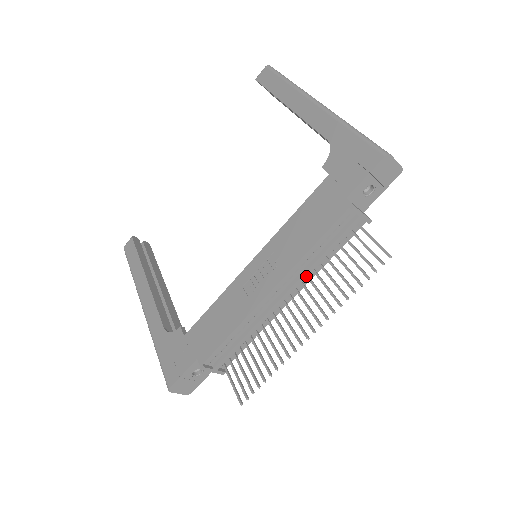
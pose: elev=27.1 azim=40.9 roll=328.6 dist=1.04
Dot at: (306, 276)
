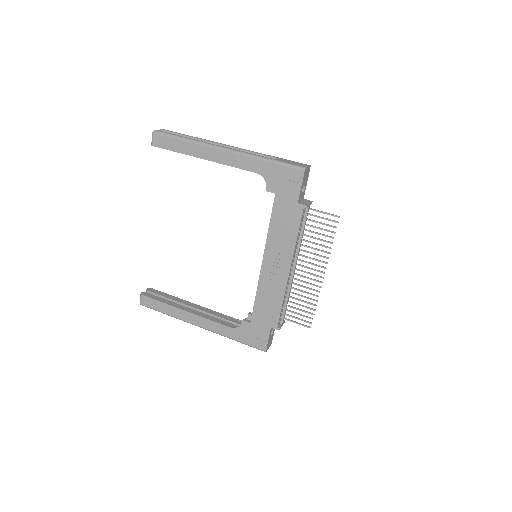
Dot at: (299, 251)
